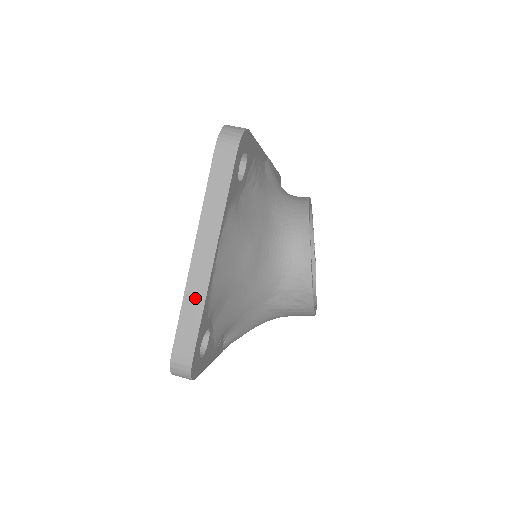
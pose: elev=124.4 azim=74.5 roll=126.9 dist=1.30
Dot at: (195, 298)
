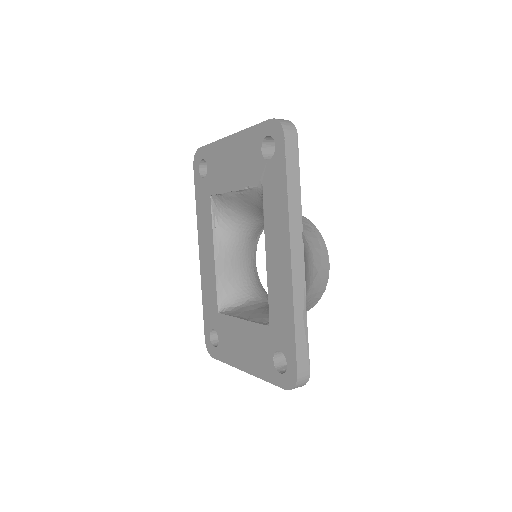
Dot at: occluded
